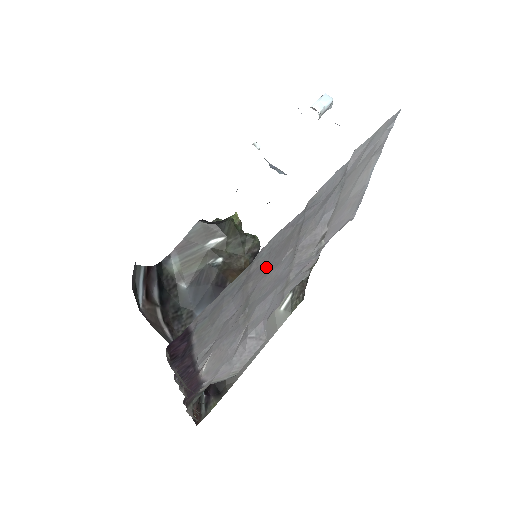
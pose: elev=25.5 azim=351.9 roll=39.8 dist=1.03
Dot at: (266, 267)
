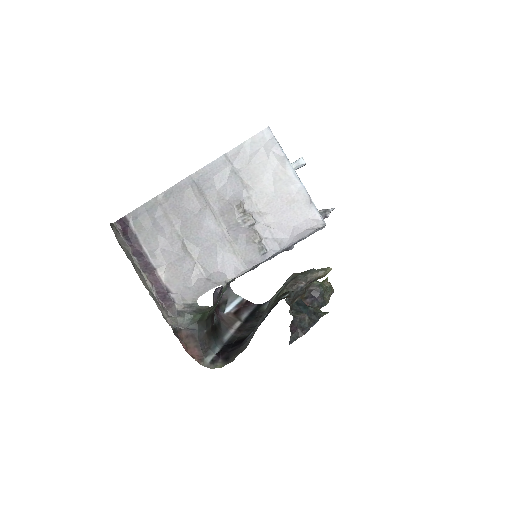
Dot at: (179, 209)
